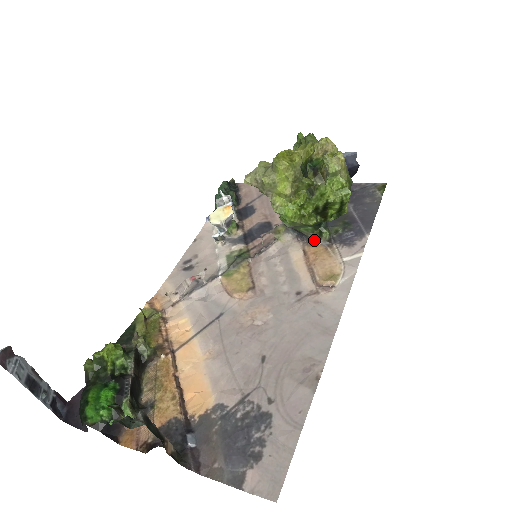
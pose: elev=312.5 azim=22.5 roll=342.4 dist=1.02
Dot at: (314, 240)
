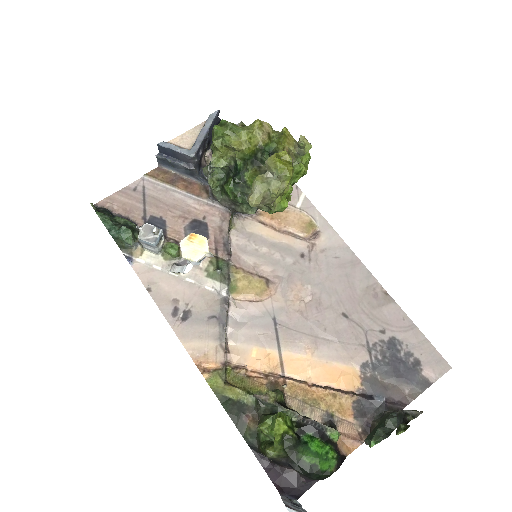
Dot at: occluded
